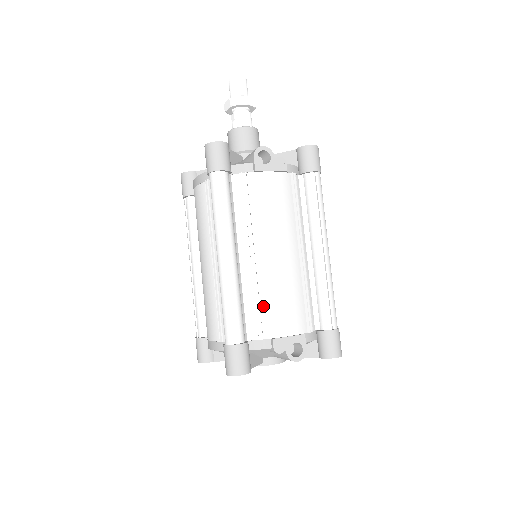
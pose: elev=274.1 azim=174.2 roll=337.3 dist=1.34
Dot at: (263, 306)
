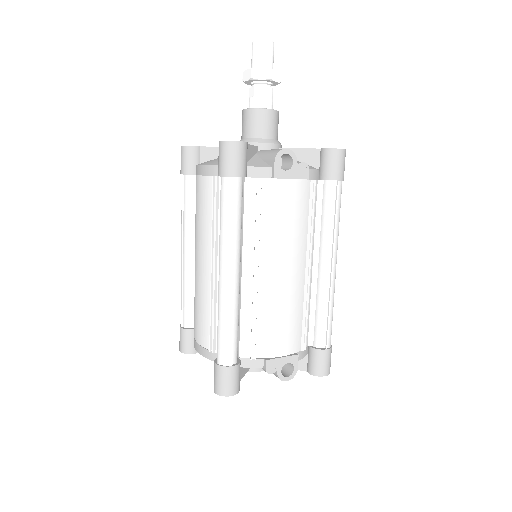
Dot at: (261, 326)
